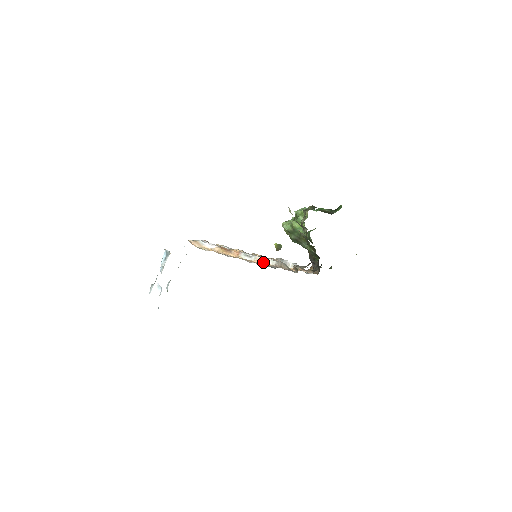
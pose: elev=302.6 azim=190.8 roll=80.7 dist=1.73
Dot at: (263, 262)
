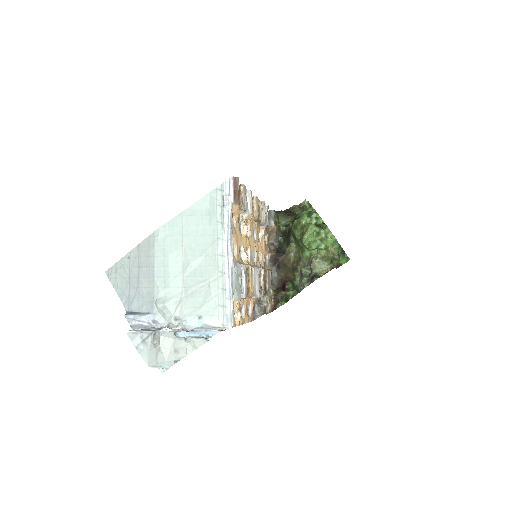
Dot at: occluded
